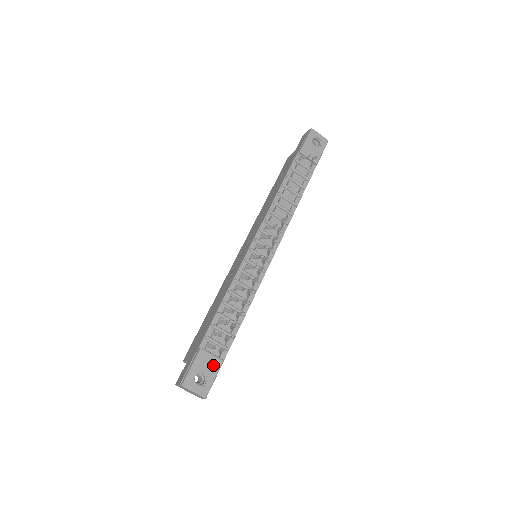
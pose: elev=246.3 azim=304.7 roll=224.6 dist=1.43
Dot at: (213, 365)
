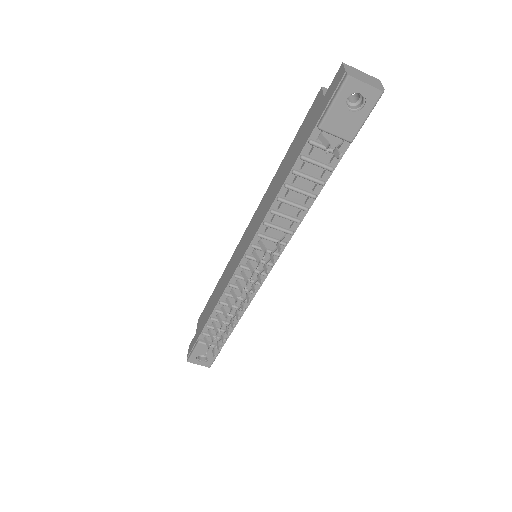
Dot at: occluded
